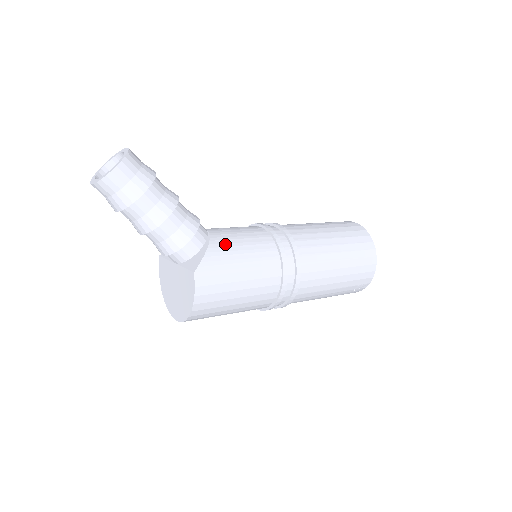
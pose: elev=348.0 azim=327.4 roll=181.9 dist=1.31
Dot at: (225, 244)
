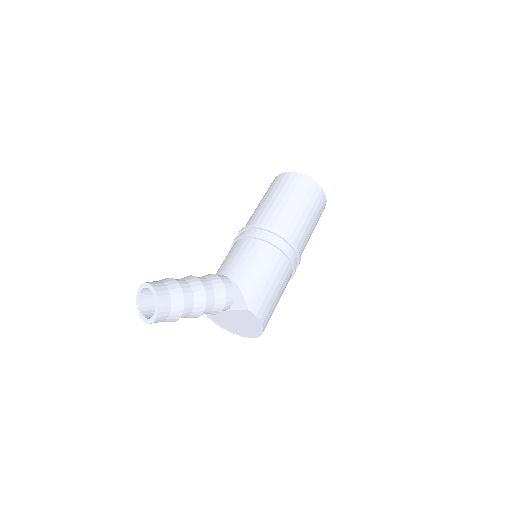
Dot at: (244, 274)
